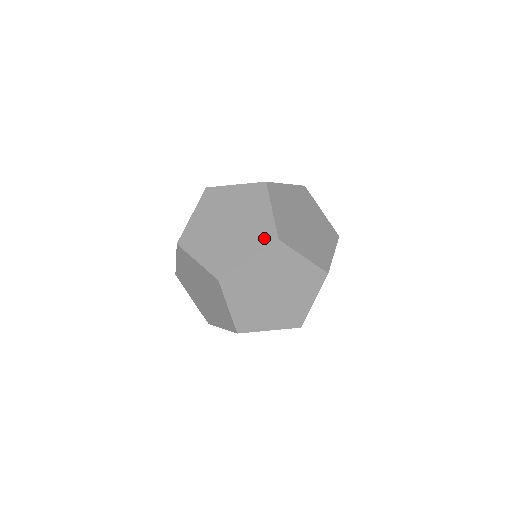
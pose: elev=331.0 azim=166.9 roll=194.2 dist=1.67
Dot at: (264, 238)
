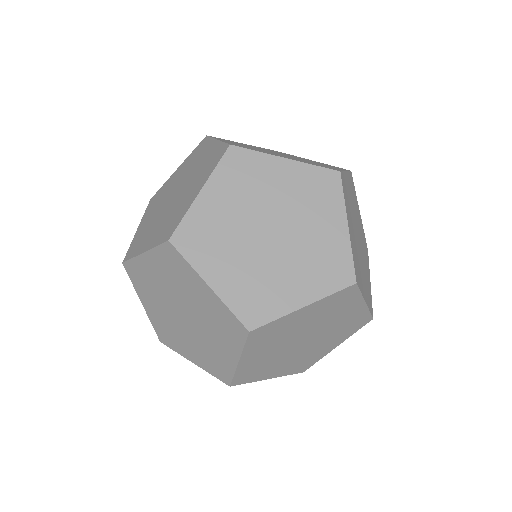
Dot at: (336, 167)
